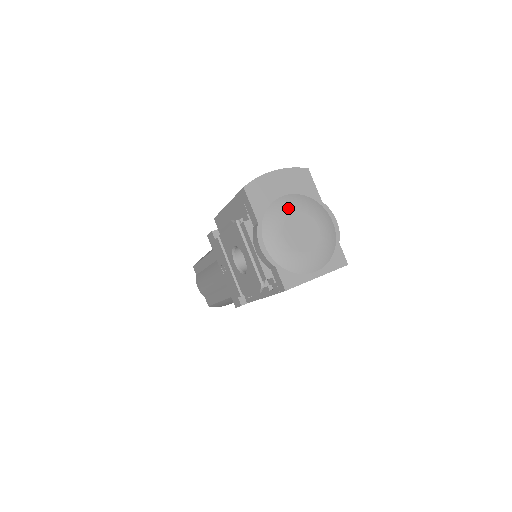
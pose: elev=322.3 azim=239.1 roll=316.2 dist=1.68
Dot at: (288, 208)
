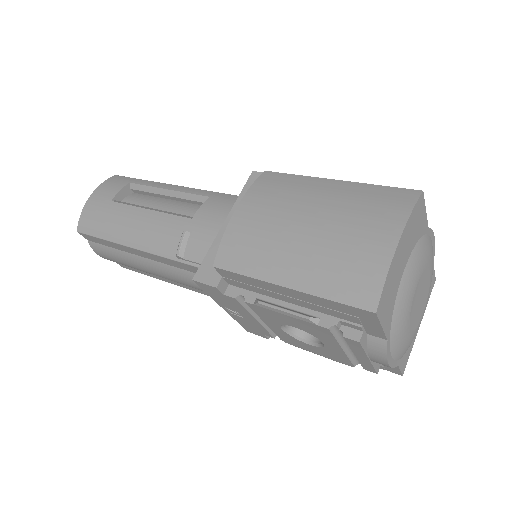
Dot at: (413, 286)
